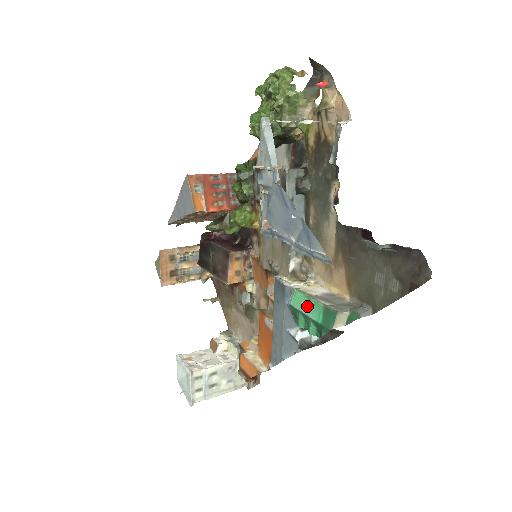
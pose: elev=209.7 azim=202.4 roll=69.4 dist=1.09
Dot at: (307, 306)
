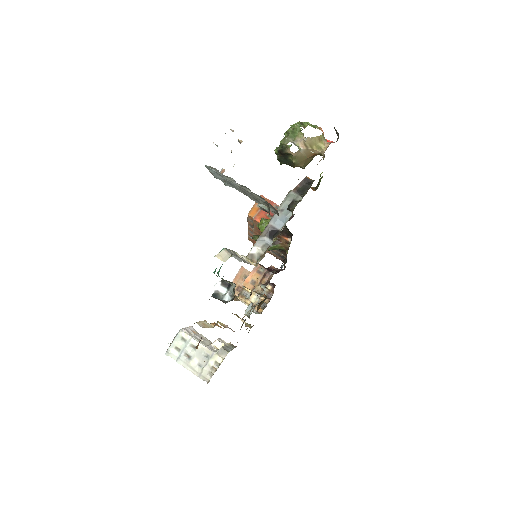
Dot at: occluded
